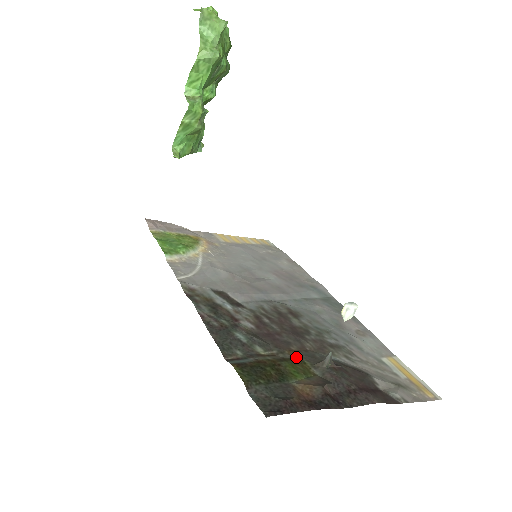
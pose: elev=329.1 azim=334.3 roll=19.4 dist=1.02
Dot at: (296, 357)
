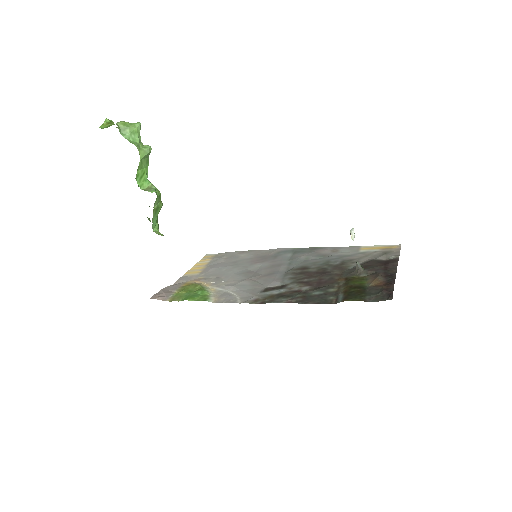
Dot at: (346, 279)
